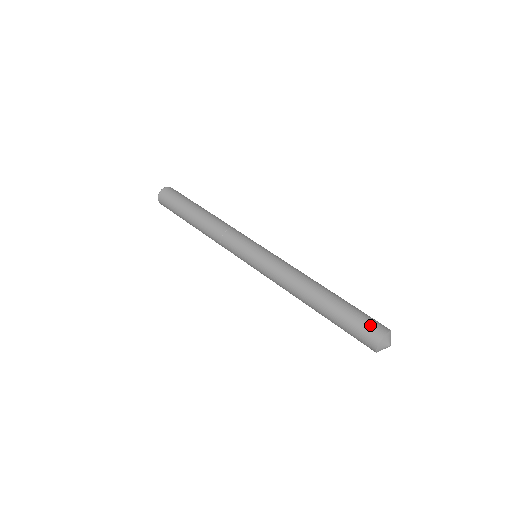
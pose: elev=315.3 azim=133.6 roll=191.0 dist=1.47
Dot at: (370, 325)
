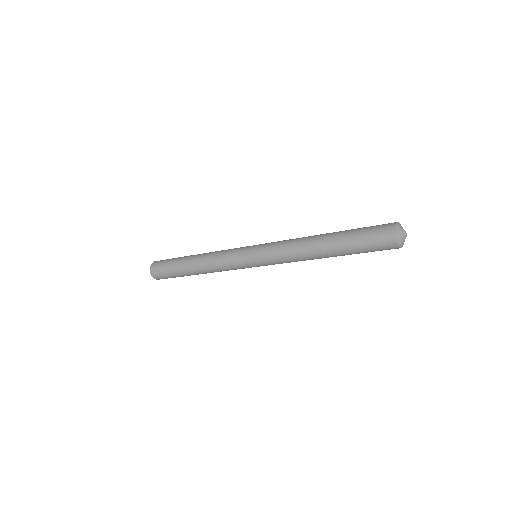
Dot at: occluded
